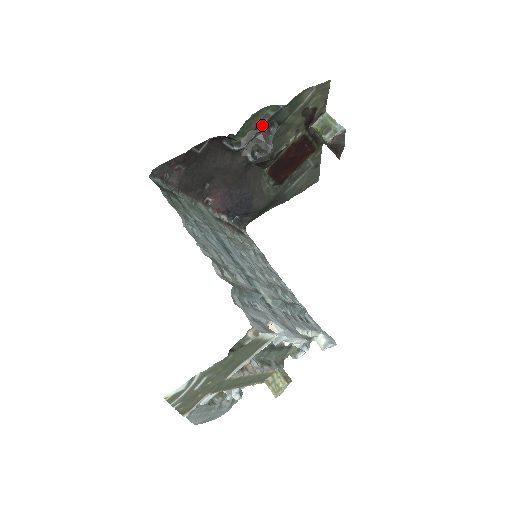
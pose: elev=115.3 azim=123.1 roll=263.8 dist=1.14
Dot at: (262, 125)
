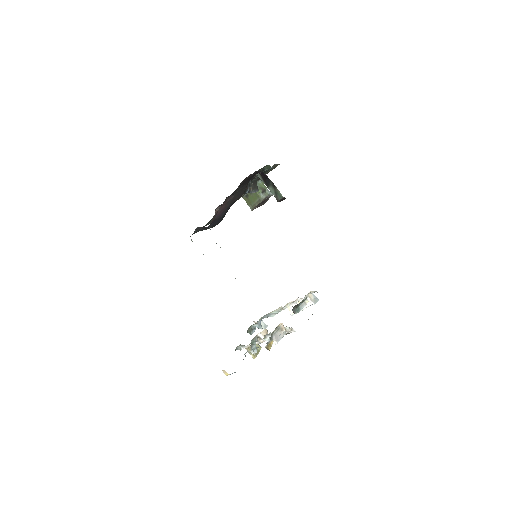
Dot at: occluded
